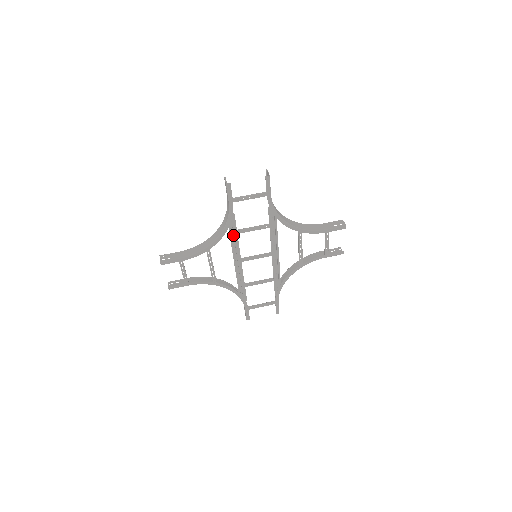
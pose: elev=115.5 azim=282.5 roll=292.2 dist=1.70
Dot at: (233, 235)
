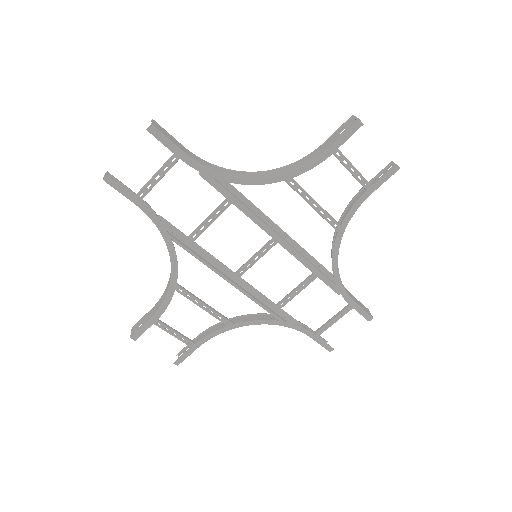
Dot at: (192, 246)
